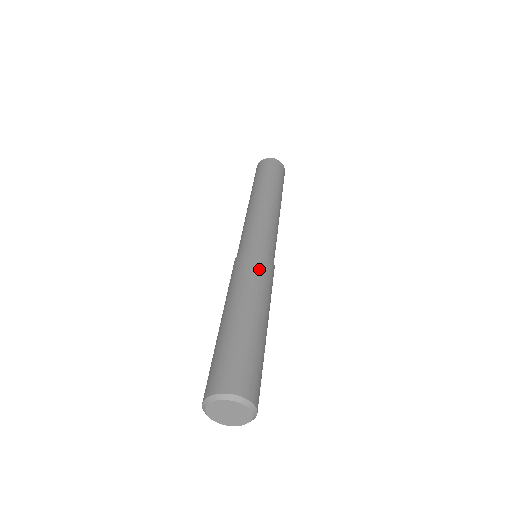
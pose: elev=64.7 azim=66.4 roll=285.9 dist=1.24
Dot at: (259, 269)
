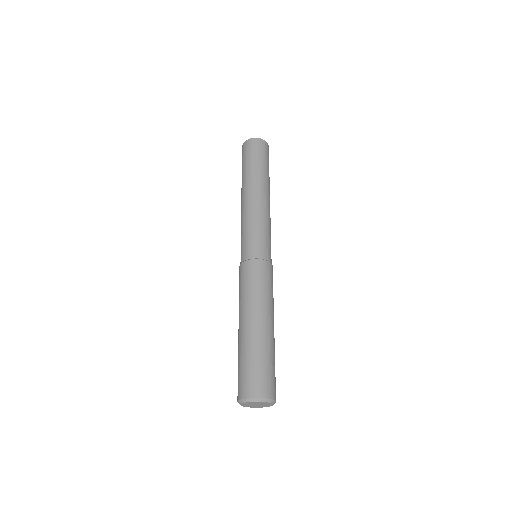
Dot at: (264, 279)
